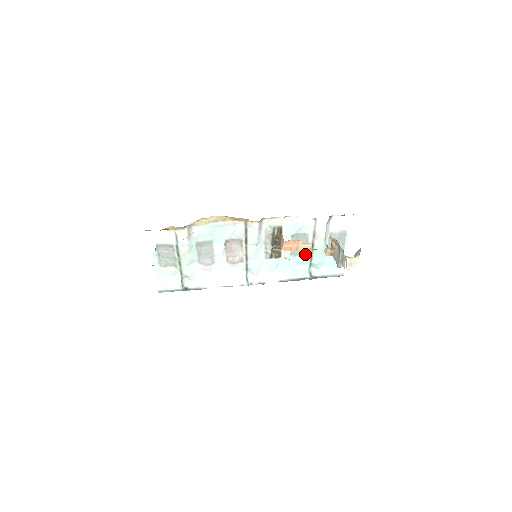
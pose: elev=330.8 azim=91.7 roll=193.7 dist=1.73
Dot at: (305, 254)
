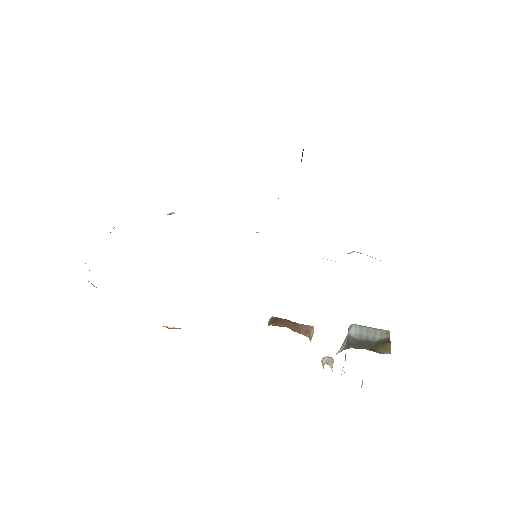
Dot at: occluded
